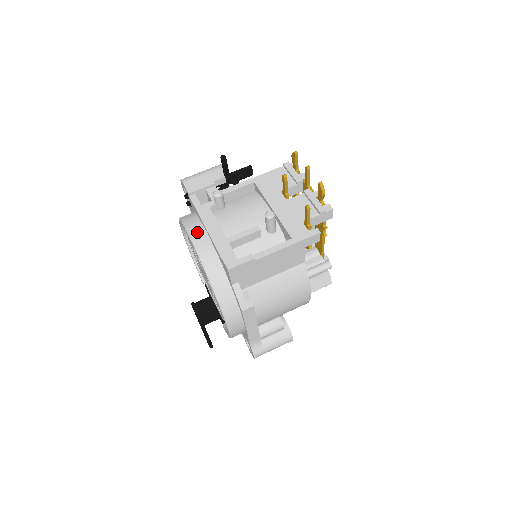
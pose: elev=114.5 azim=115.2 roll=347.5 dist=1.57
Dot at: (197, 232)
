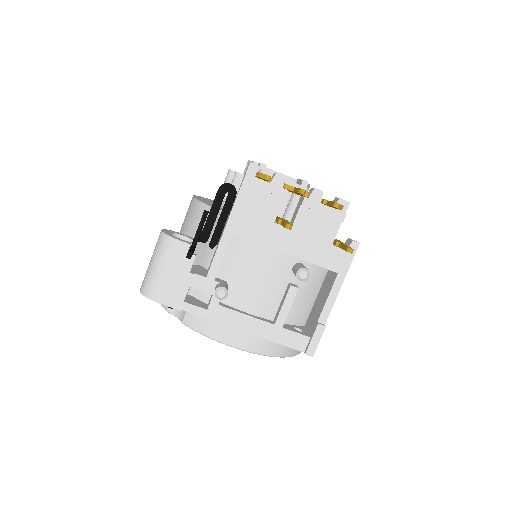
Dot at: (232, 336)
